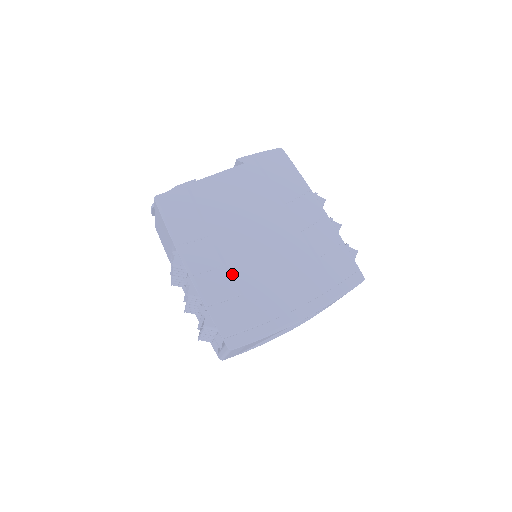
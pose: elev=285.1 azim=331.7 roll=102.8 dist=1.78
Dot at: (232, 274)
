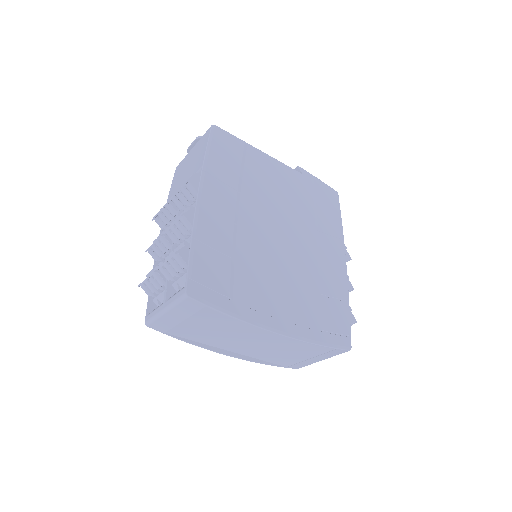
Dot at: (236, 236)
